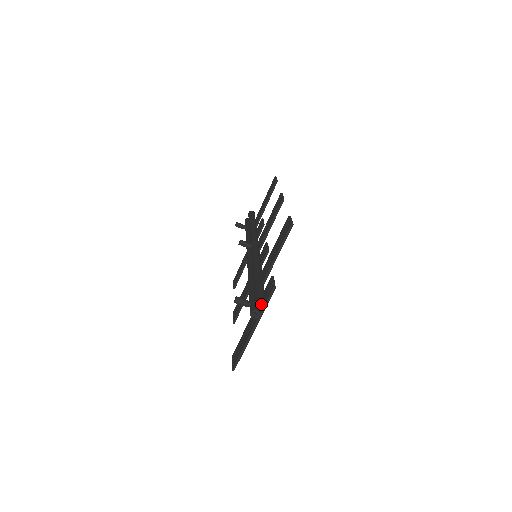
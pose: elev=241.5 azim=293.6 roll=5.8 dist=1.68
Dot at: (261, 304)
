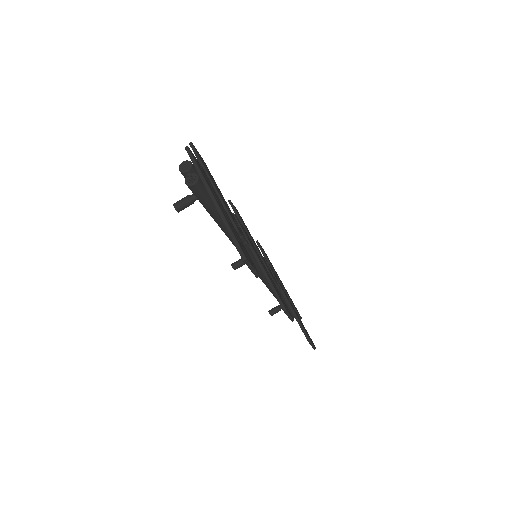
Dot at: (186, 166)
